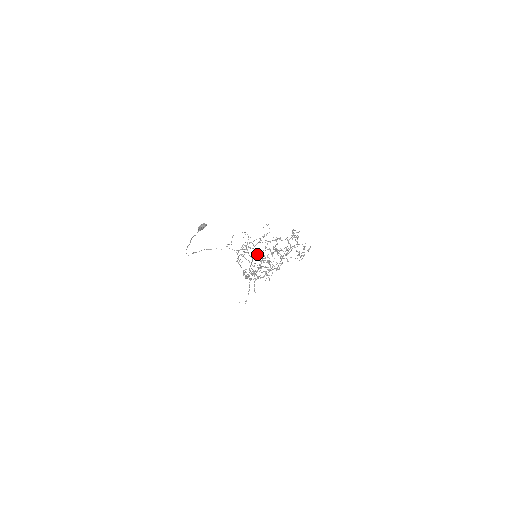
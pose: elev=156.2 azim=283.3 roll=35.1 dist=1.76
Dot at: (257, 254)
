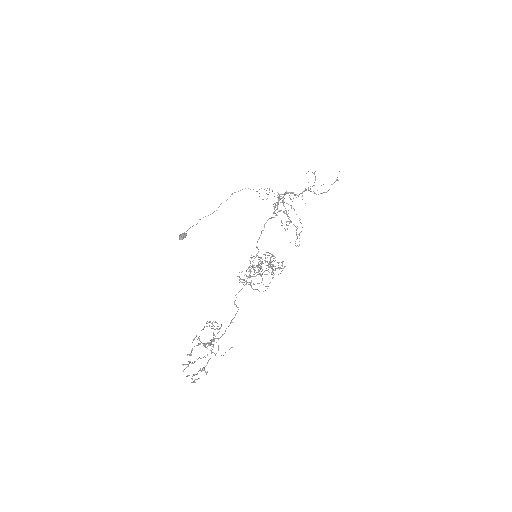
Dot at: occluded
